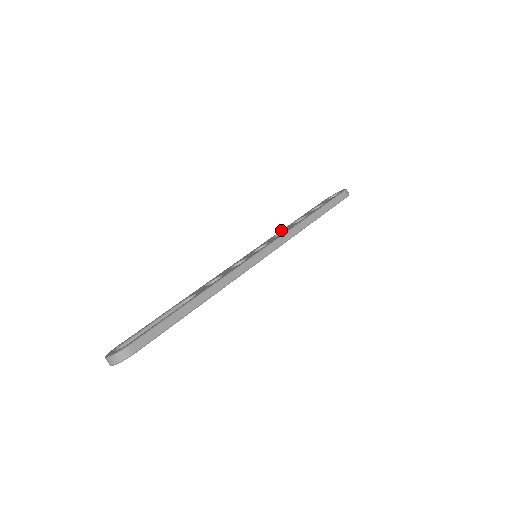
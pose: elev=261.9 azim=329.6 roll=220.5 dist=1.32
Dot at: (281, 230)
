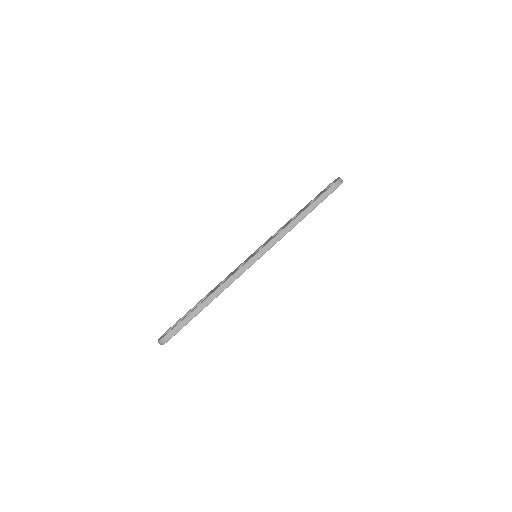
Dot at: occluded
